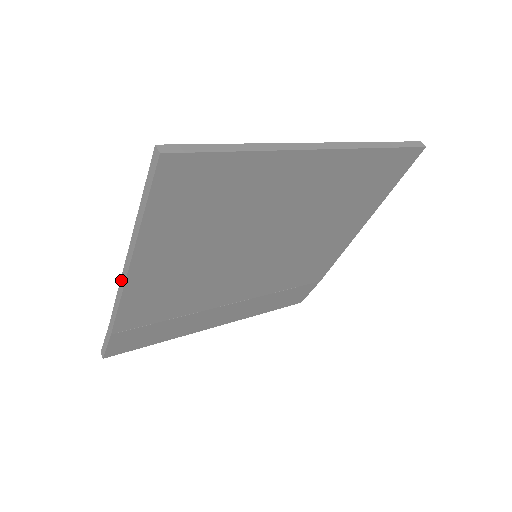
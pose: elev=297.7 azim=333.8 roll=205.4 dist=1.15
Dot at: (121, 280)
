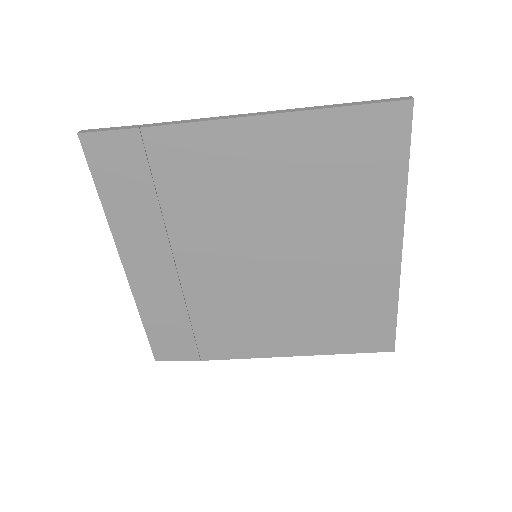
Dot at: (235, 115)
